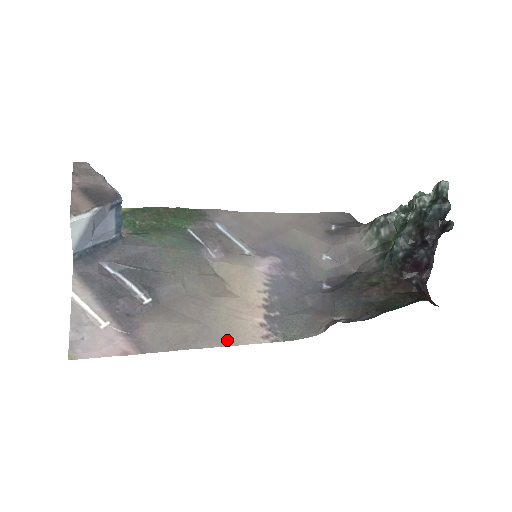
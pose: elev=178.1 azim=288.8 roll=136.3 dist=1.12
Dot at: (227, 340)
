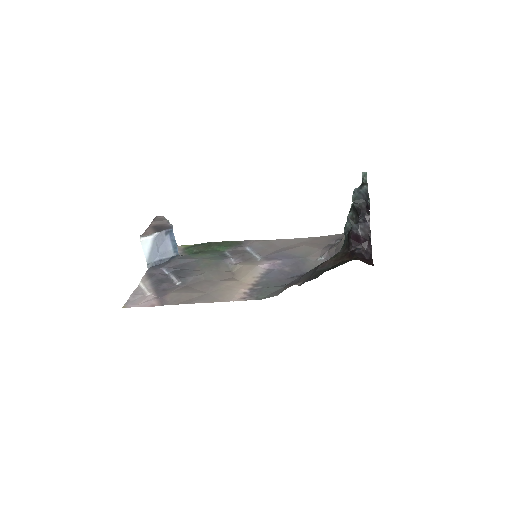
Dot at: (216, 300)
